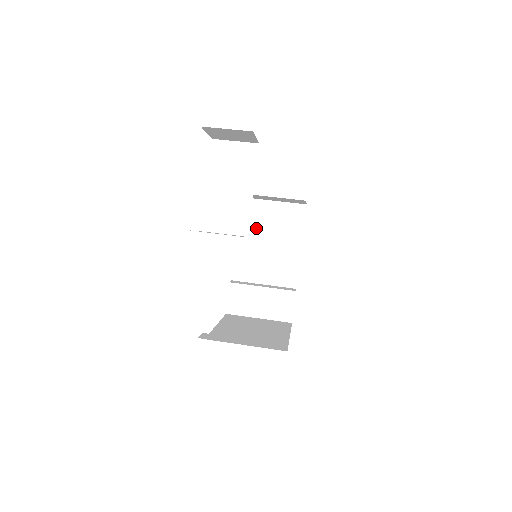
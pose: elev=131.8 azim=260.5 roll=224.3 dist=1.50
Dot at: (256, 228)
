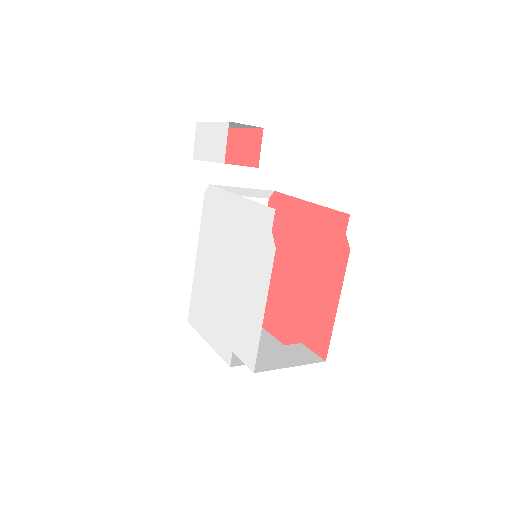
Dot at: occluded
